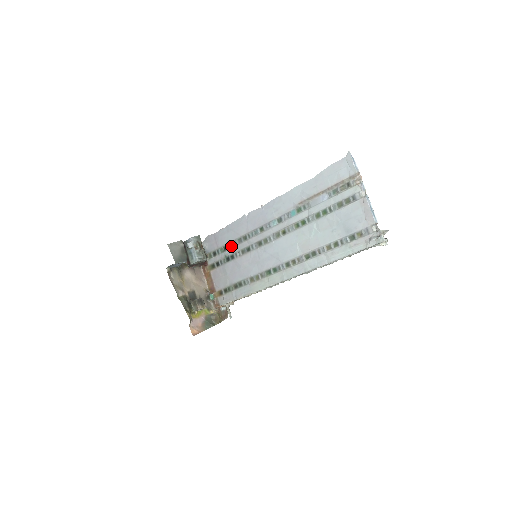
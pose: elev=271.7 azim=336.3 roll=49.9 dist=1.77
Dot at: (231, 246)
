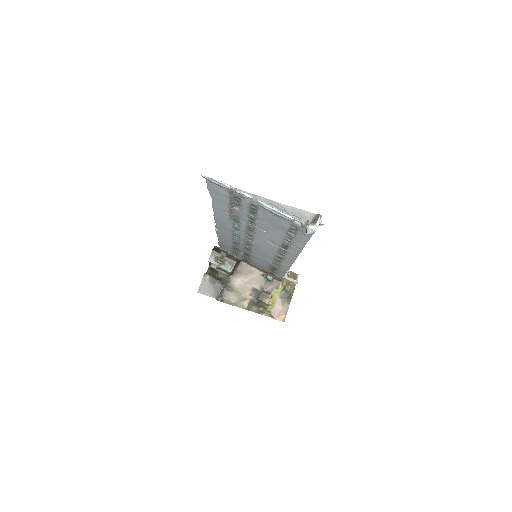
Dot at: (237, 248)
